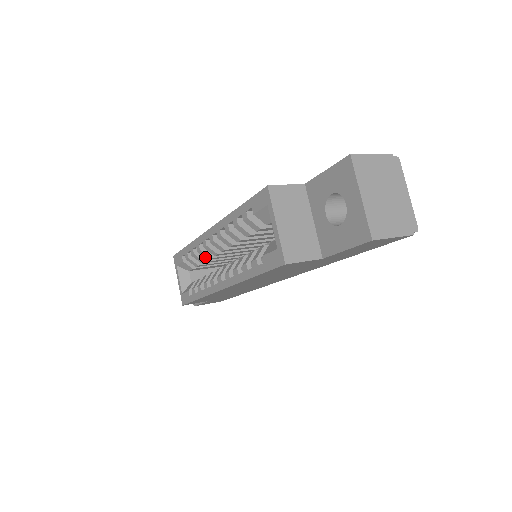
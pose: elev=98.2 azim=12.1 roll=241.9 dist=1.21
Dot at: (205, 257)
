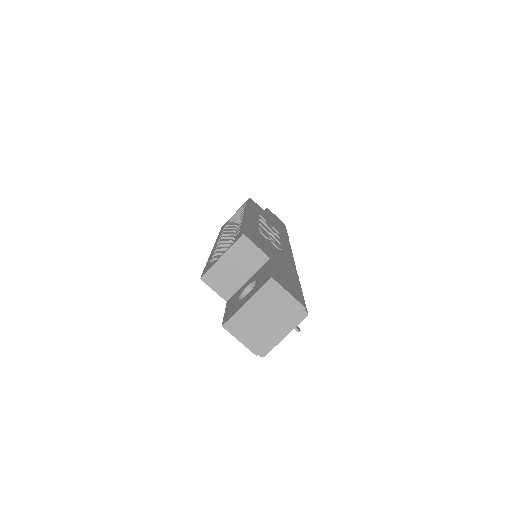
Dot at: occluded
